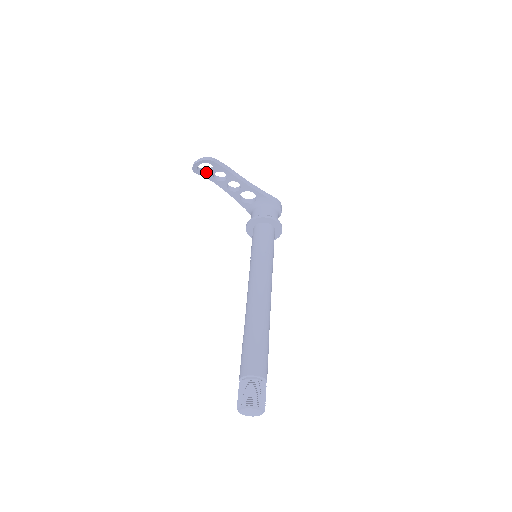
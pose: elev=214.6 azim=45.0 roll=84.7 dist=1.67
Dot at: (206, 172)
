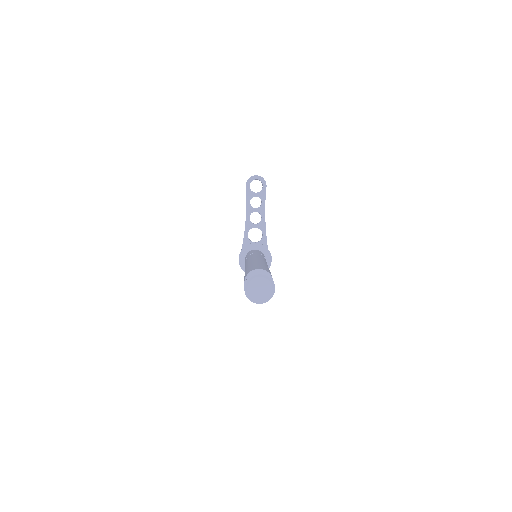
Dot at: occluded
